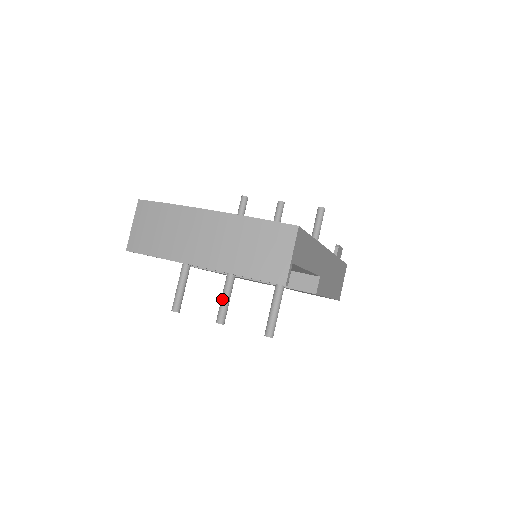
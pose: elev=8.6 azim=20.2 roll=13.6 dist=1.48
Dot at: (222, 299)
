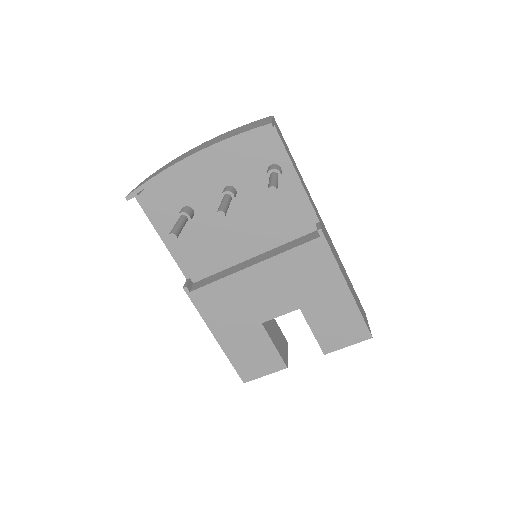
Dot at: occluded
